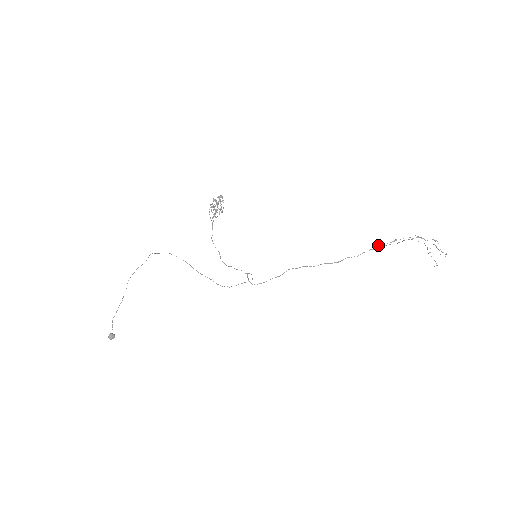
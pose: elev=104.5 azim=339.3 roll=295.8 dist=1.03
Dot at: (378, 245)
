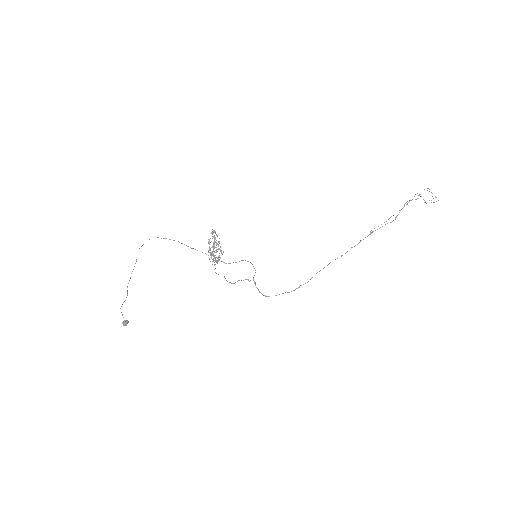
Dot at: occluded
